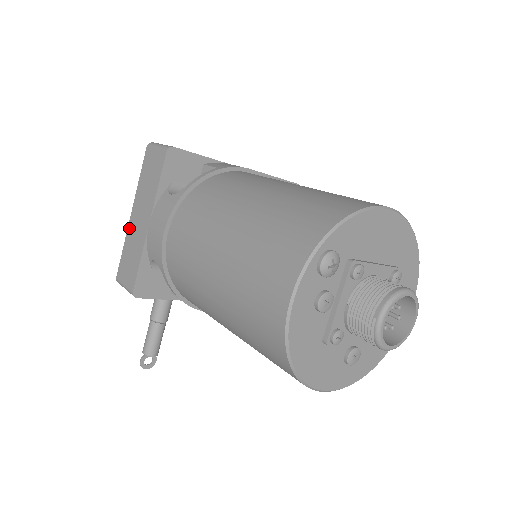
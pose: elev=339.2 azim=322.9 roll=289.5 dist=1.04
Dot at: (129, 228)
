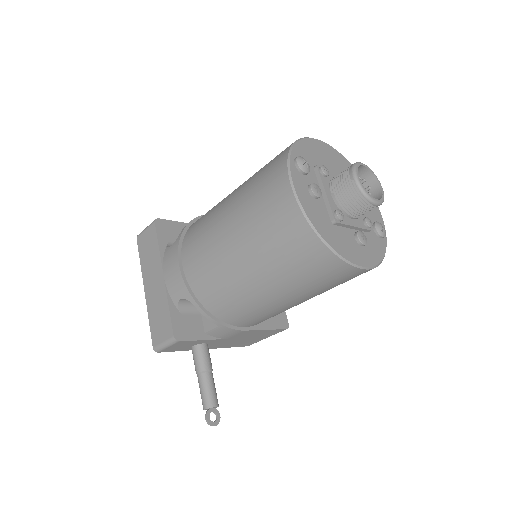
Dot at: (147, 301)
